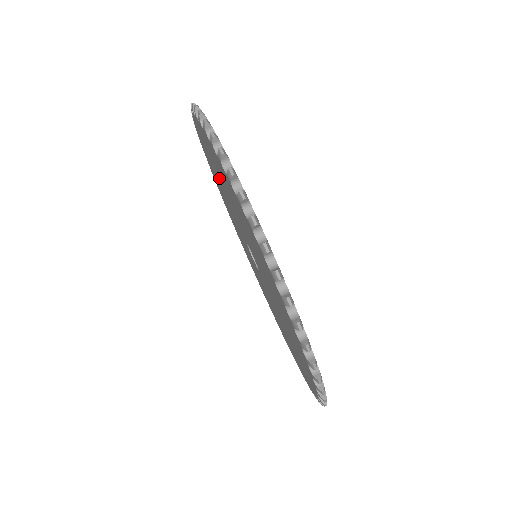
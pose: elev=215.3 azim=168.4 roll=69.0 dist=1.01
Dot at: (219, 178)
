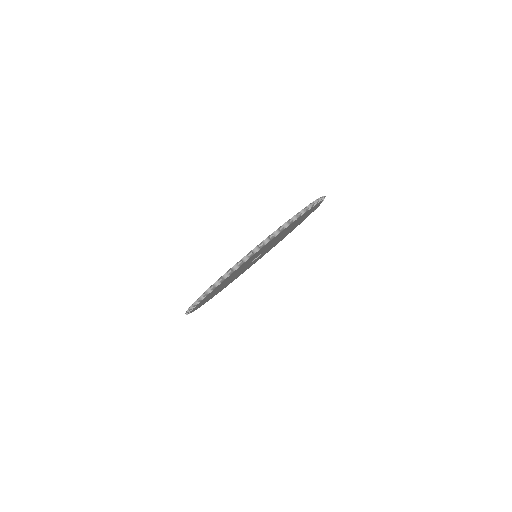
Dot at: occluded
